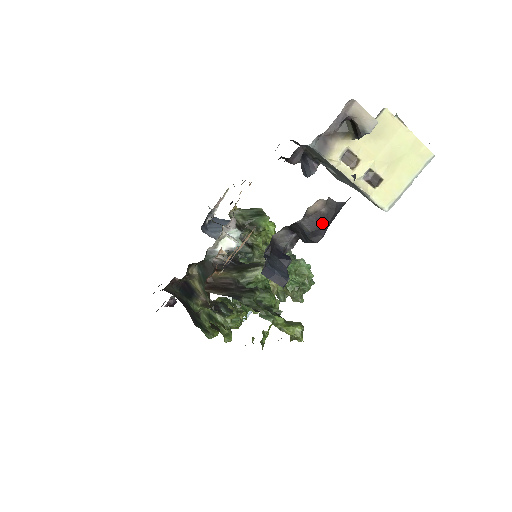
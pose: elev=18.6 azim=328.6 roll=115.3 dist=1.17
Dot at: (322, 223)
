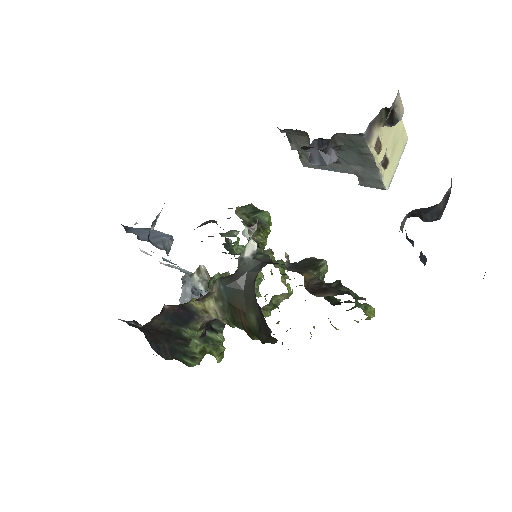
Dot at: (446, 201)
